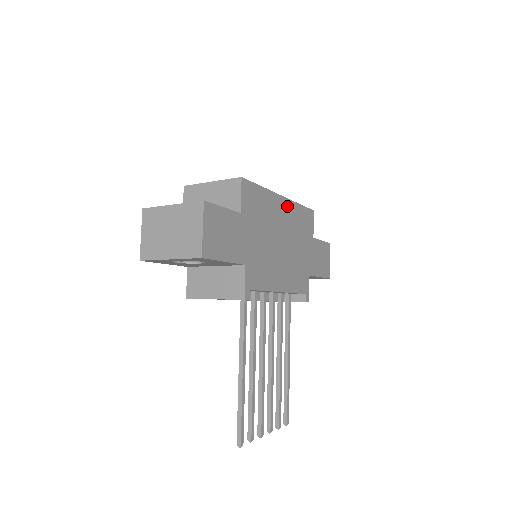
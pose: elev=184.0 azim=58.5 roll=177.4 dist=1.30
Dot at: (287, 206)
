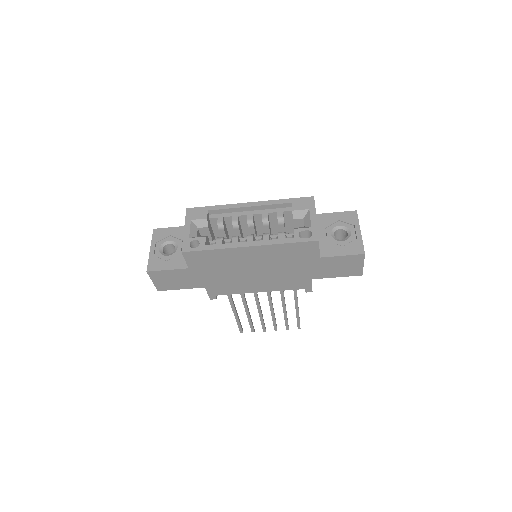
Dot at: (260, 250)
